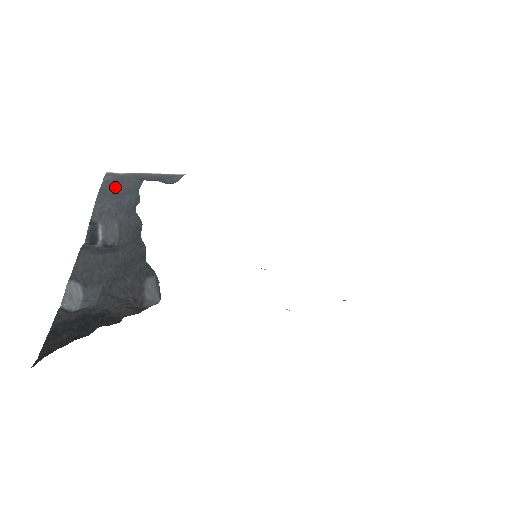
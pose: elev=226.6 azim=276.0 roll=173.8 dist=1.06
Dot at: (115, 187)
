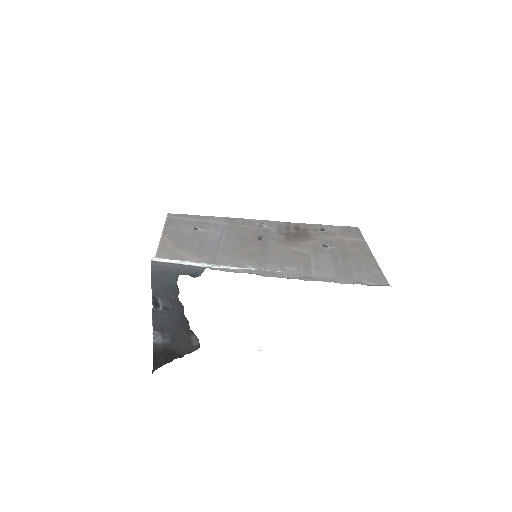
Dot at: (161, 277)
